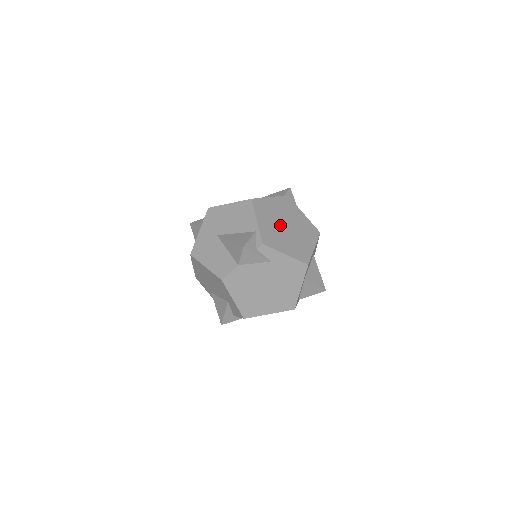
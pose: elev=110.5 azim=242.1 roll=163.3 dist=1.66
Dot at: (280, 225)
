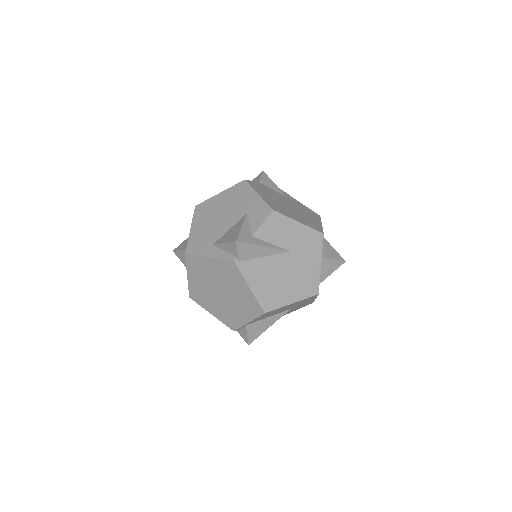
Dot at: occluded
